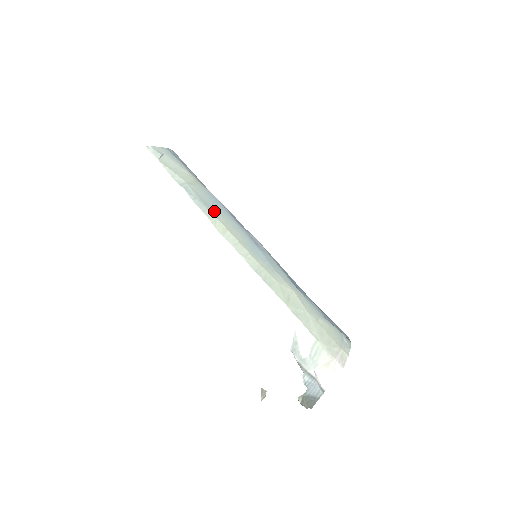
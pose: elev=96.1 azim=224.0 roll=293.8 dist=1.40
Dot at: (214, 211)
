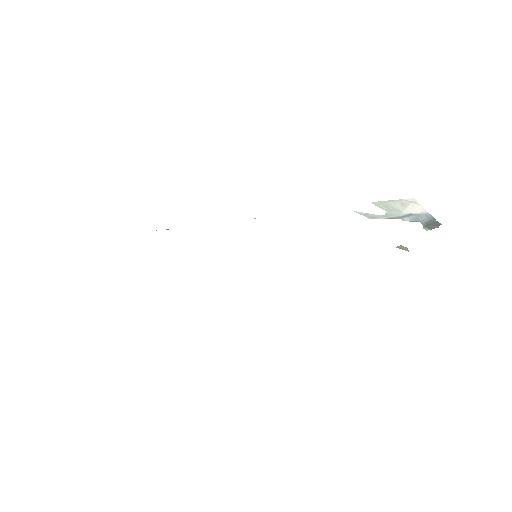
Dot at: occluded
